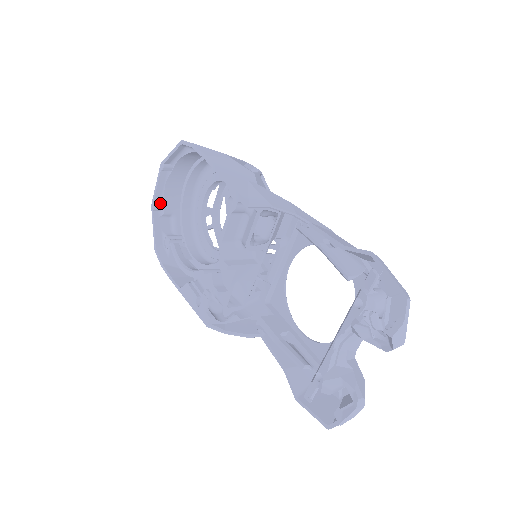
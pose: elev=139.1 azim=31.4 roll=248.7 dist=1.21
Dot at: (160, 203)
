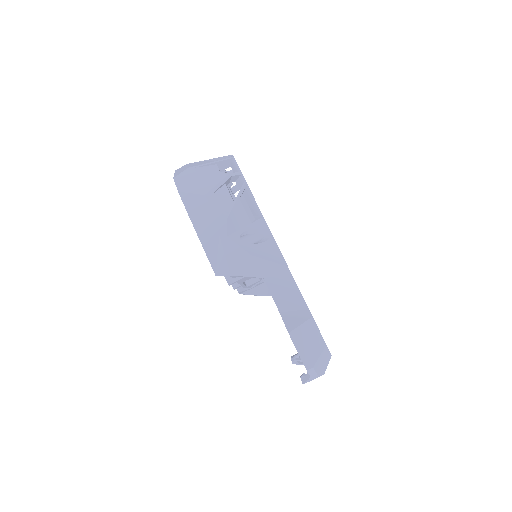
Dot at: occluded
